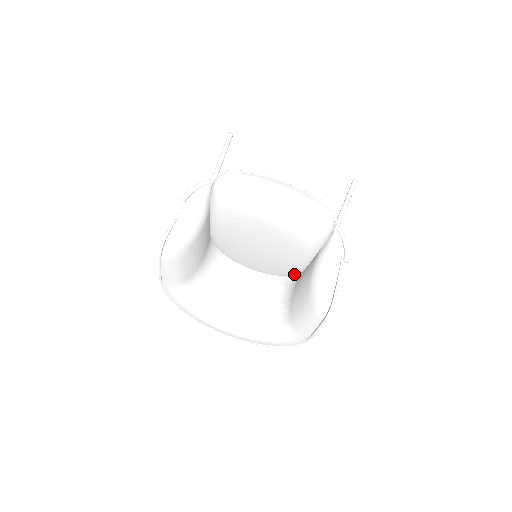
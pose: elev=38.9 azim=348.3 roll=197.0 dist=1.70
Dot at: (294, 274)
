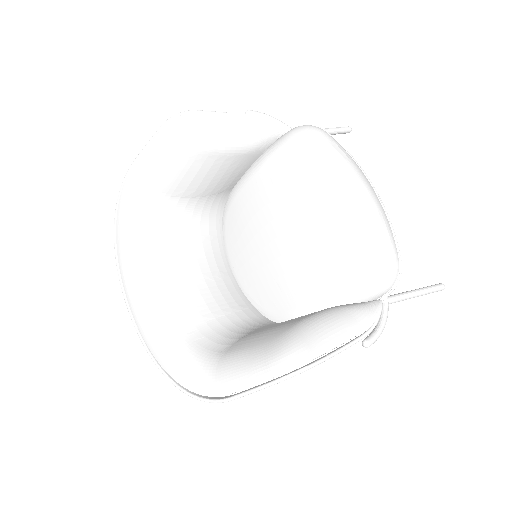
Dot at: (276, 320)
